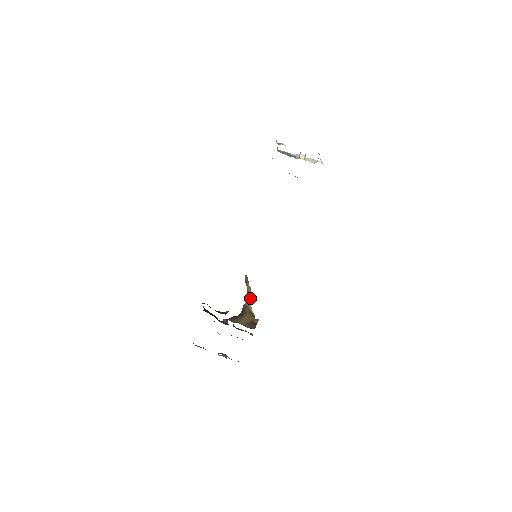
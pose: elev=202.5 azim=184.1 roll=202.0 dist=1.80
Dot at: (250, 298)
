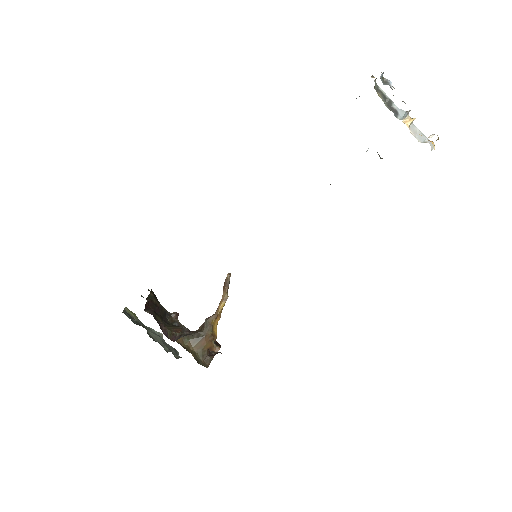
Dot at: (221, 310)
